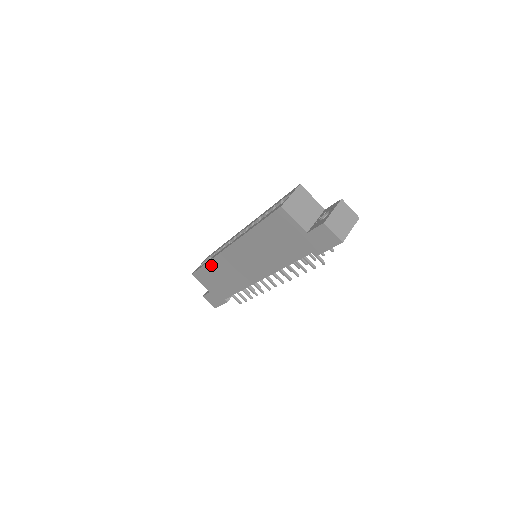
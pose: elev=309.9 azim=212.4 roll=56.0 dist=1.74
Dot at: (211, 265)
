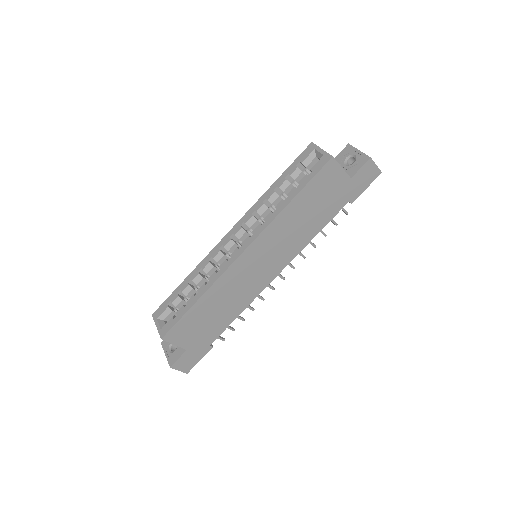
Dot at: (205, 299)
